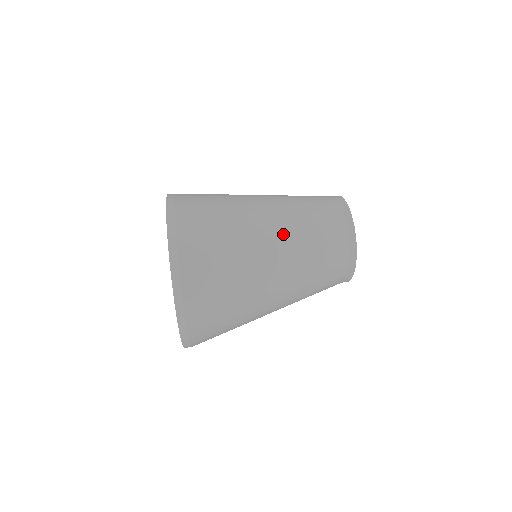
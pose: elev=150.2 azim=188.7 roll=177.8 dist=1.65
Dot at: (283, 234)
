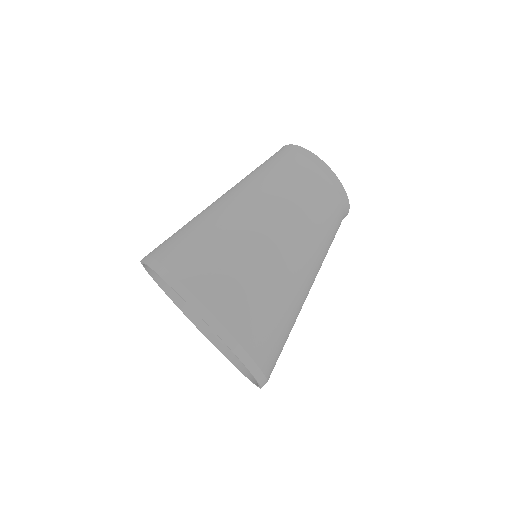
Dot at: (294, 236)
